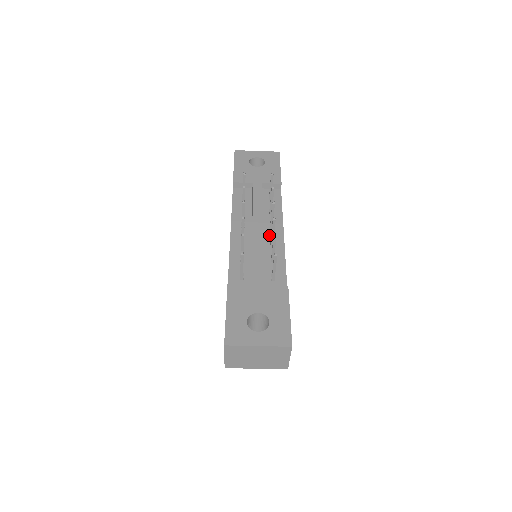
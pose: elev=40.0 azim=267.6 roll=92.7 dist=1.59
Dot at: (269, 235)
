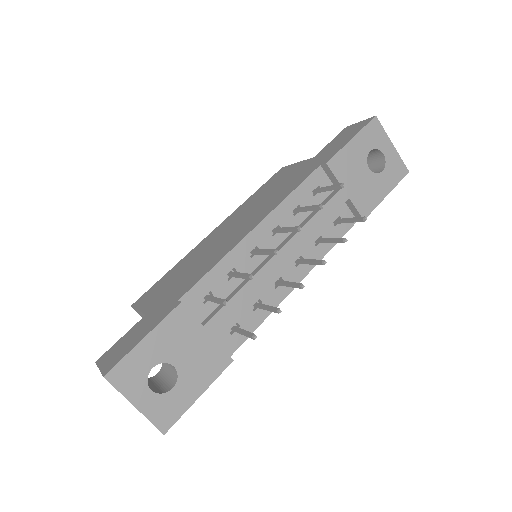
Dot at: (285, 271)
